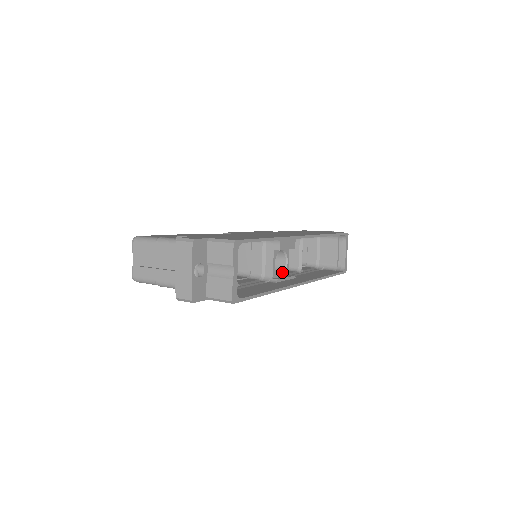
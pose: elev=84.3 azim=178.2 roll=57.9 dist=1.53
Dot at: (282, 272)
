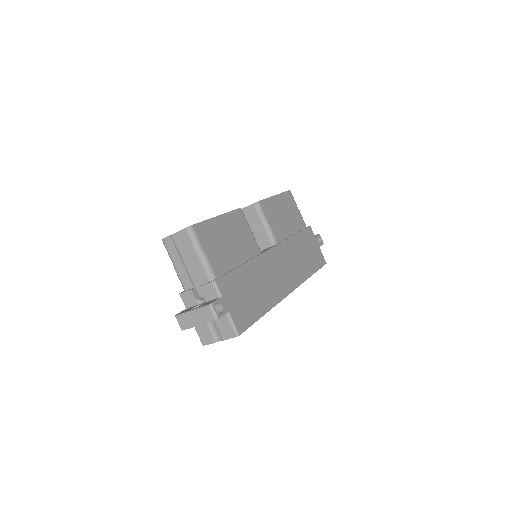
Dot at: occluded
